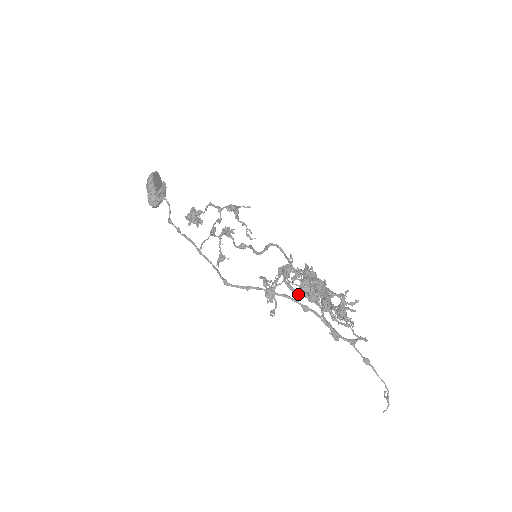
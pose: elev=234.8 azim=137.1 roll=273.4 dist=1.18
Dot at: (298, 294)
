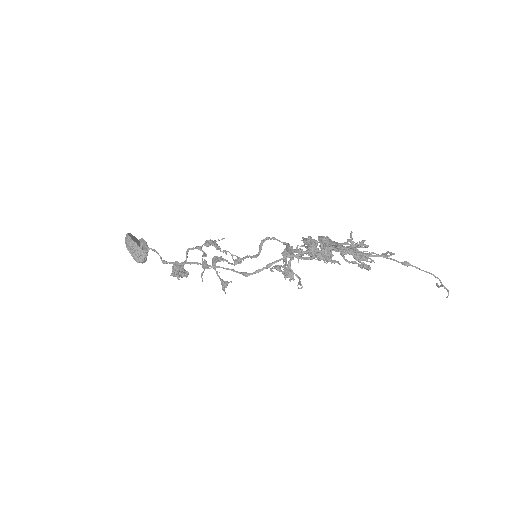
Dot at: (312, 259)
